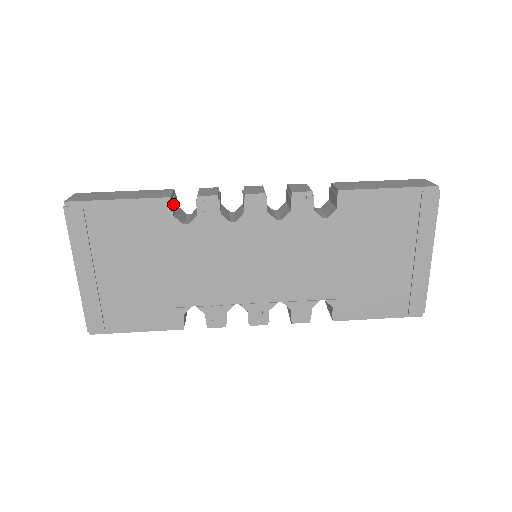
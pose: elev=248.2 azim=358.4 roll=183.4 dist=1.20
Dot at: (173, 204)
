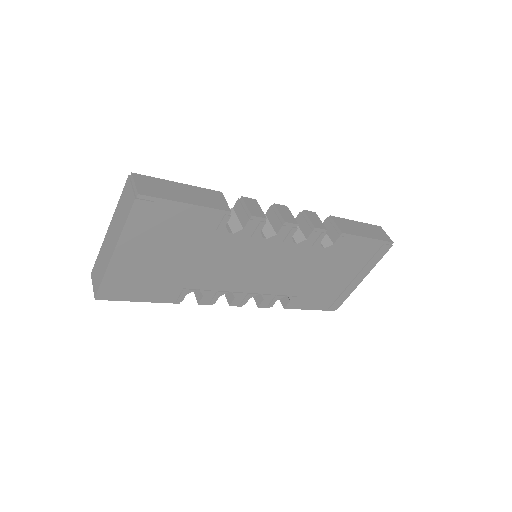
Dot at: occluded
